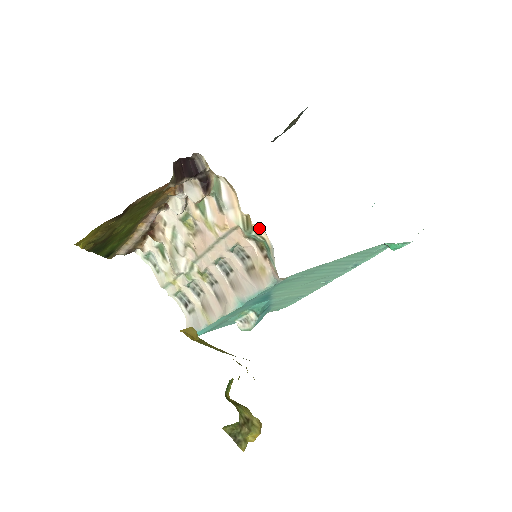
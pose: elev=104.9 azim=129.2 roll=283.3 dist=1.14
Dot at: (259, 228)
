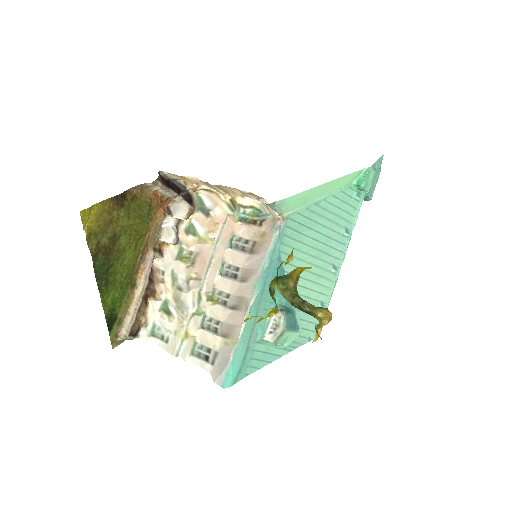
Dot at: (244, 199)
